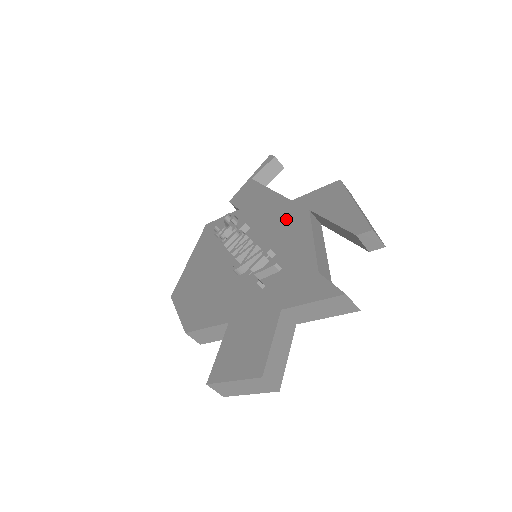
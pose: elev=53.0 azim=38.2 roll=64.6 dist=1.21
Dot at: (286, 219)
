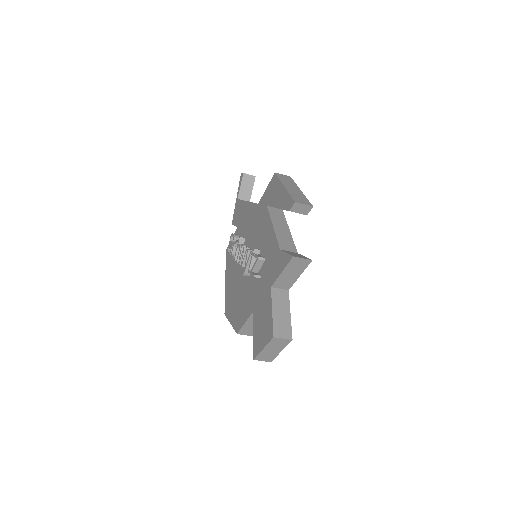
Dot at: (259, 220)
